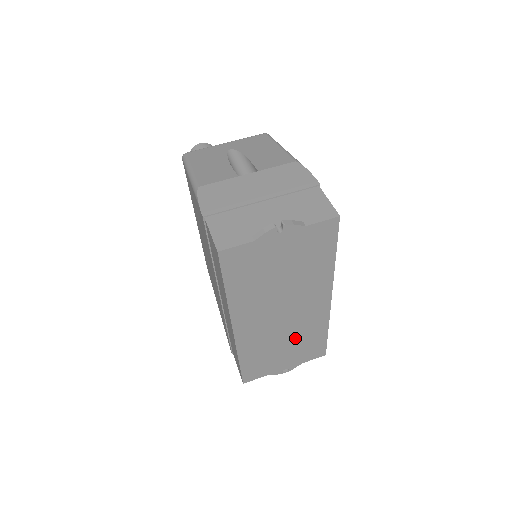
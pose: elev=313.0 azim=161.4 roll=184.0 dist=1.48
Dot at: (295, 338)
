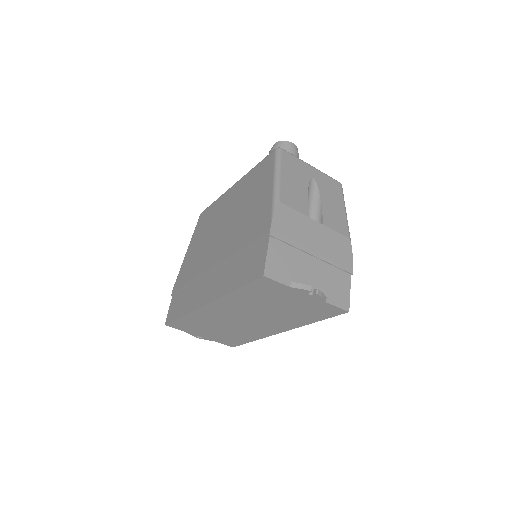
Dot at: (231, 331)
